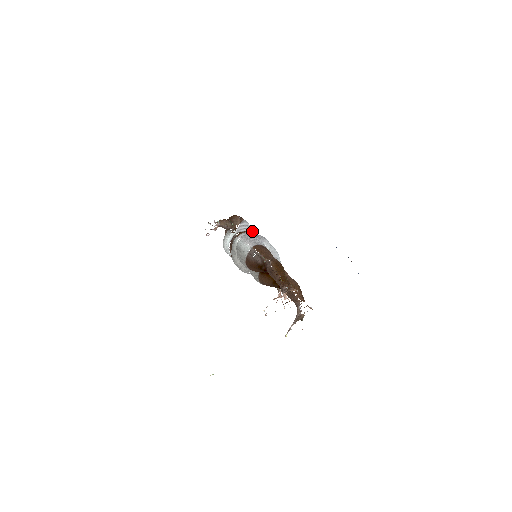
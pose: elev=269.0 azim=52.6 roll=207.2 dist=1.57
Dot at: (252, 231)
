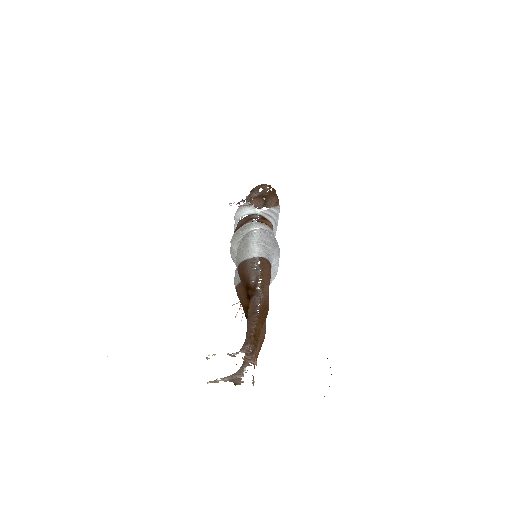
Dot at: (276, 224)
